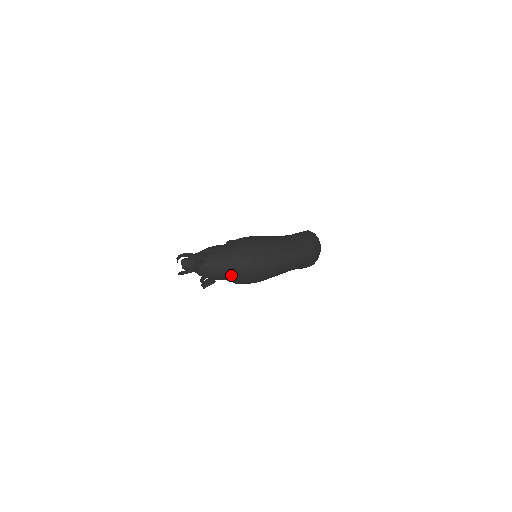
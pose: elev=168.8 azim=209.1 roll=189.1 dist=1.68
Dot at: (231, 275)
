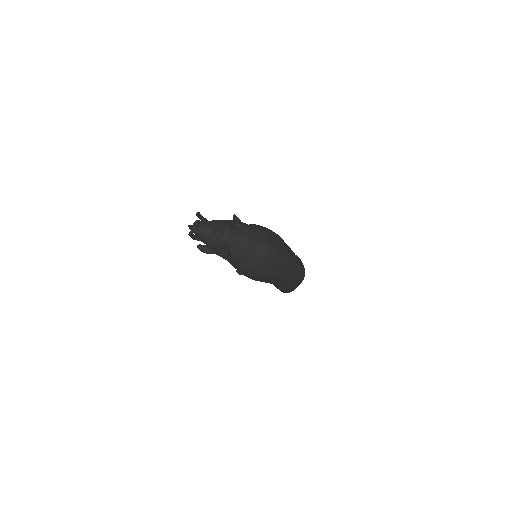
Dot at: (255, 254)
